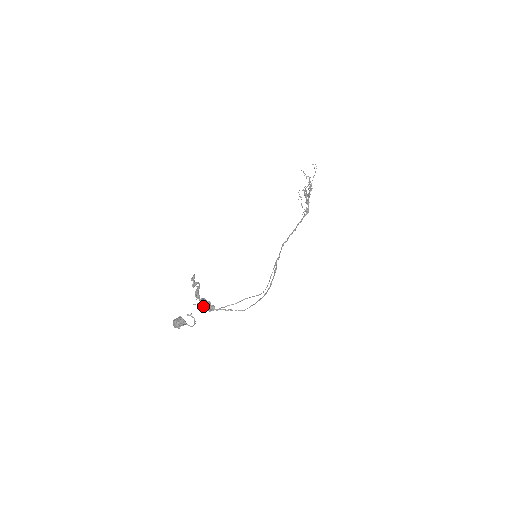
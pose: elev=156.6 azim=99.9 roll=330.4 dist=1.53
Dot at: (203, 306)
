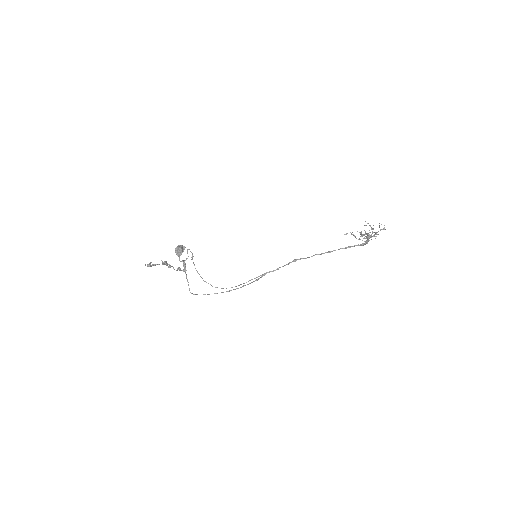
Dot at: (192, 258)
